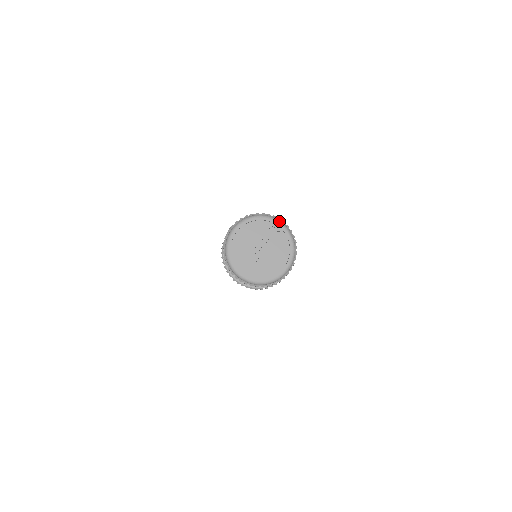
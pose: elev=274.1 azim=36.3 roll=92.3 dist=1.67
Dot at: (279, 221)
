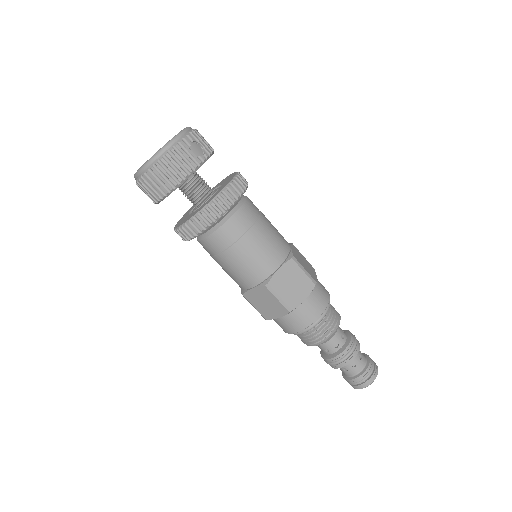
Dot at: occluded
